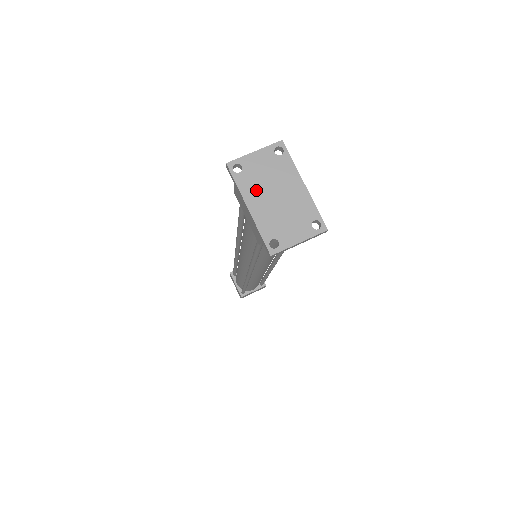
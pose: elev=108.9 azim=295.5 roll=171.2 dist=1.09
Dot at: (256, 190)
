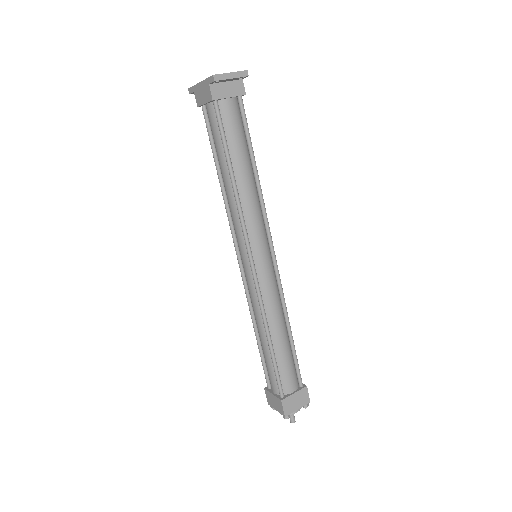
Dot at: occluded
